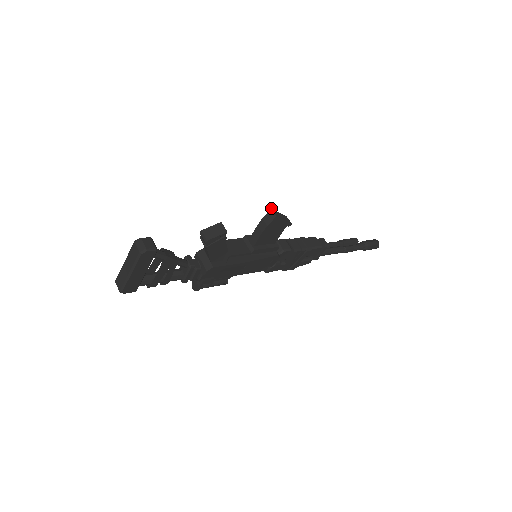
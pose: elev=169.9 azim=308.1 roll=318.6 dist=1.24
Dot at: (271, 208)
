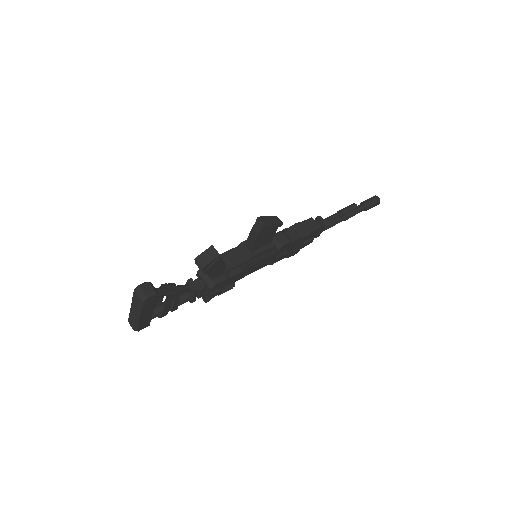
Dot at: (258, 217)
